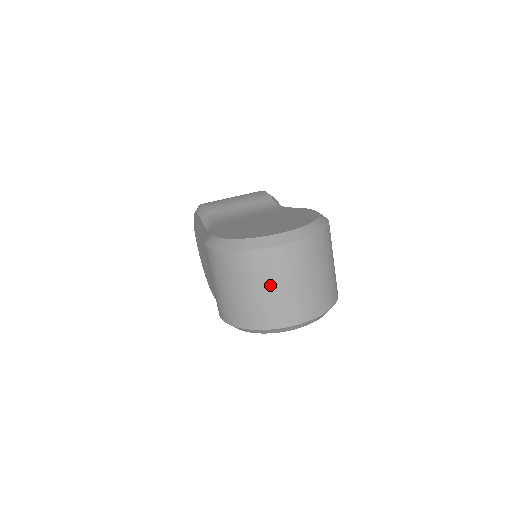
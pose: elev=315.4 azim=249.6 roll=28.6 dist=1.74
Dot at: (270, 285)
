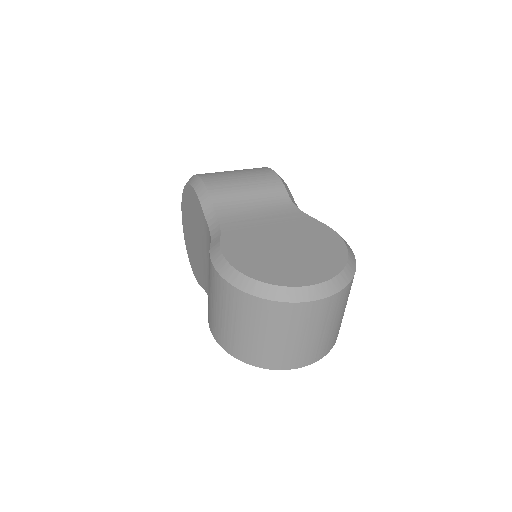
Dot at: (283, 334)
